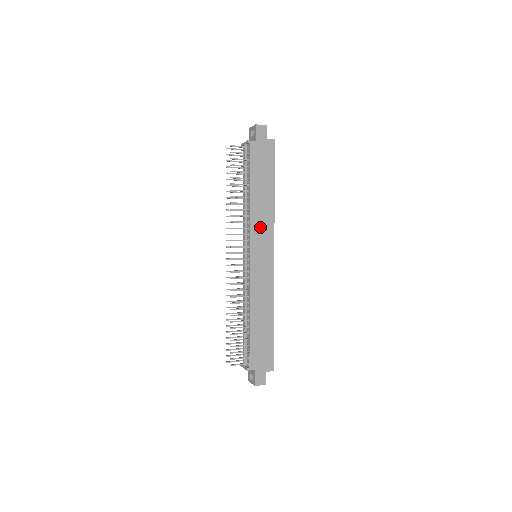
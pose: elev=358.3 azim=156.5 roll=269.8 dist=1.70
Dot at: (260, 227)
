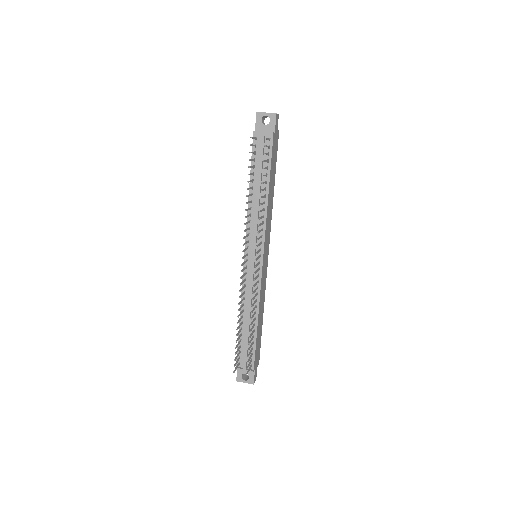
Dot at: (268, 227)
